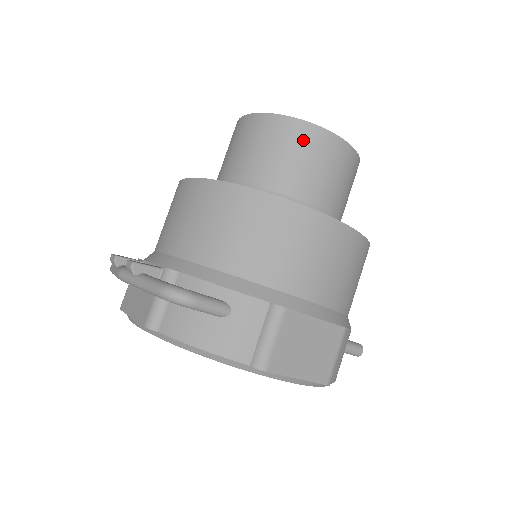
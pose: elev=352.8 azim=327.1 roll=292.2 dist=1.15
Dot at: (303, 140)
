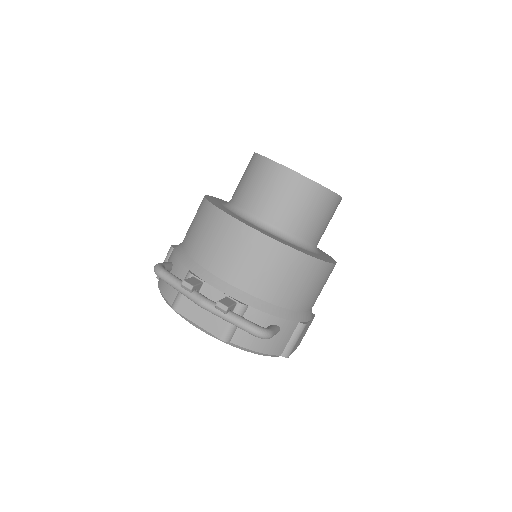
Dot at: (326, 204)
